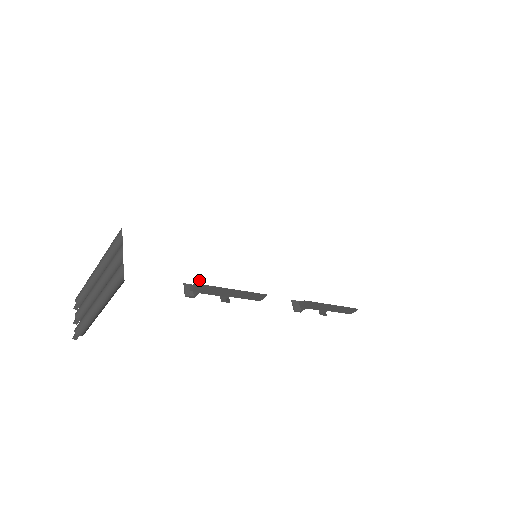
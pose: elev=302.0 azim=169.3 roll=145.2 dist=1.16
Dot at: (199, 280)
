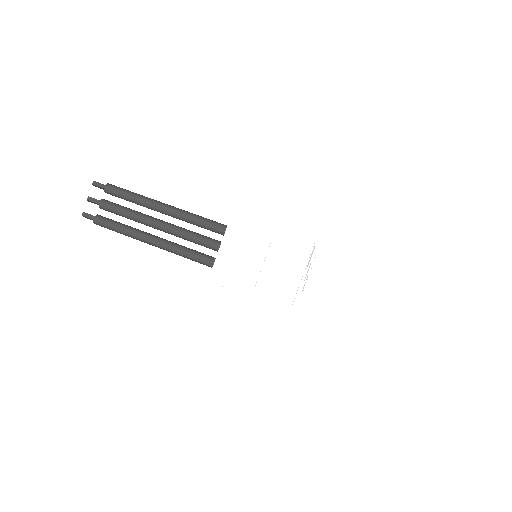
Dot at: occluded
